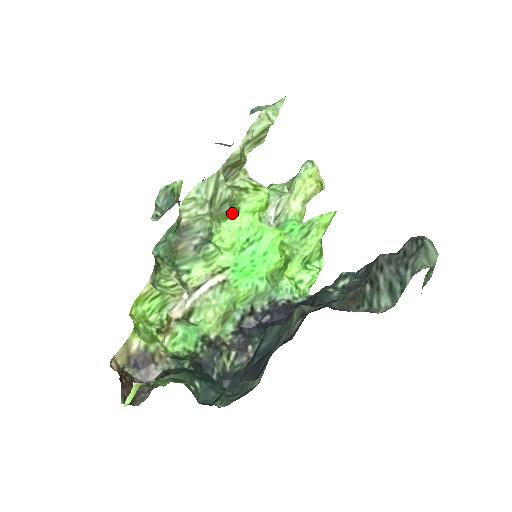
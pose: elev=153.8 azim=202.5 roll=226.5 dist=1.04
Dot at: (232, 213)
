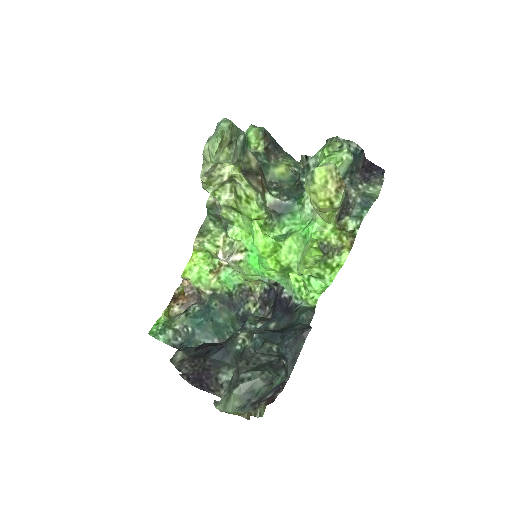
Dot at: (239, 212)
